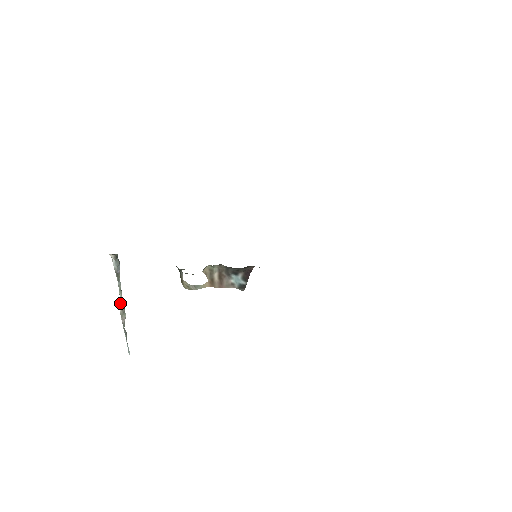
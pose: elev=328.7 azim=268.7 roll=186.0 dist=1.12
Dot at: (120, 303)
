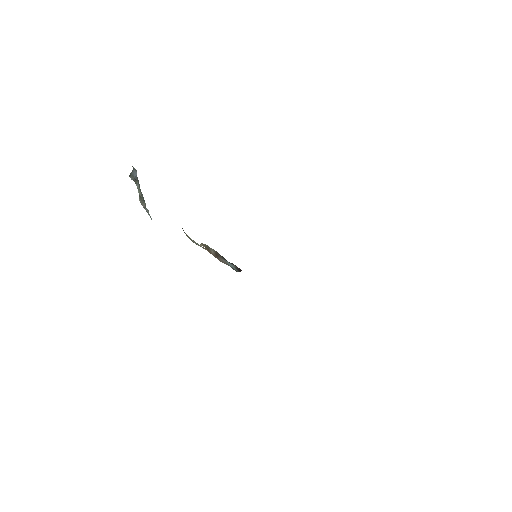
Dot at: (139, 196)
